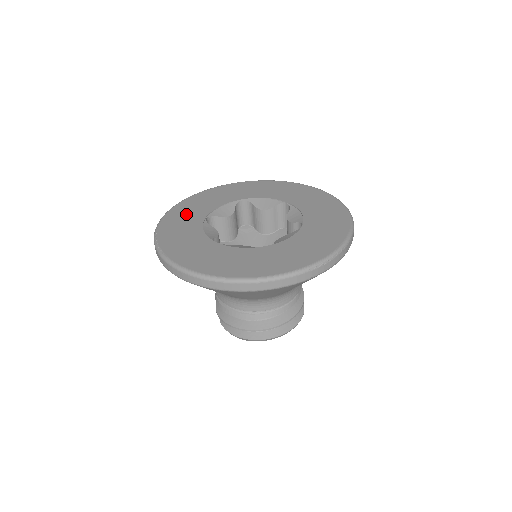
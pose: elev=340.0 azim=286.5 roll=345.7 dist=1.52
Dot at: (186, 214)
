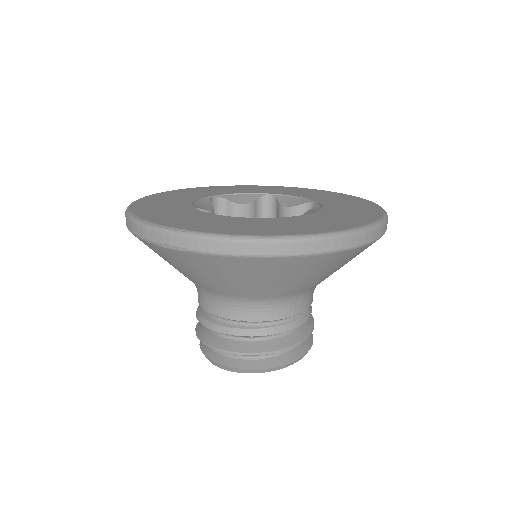
Dot at: (161, 207)
